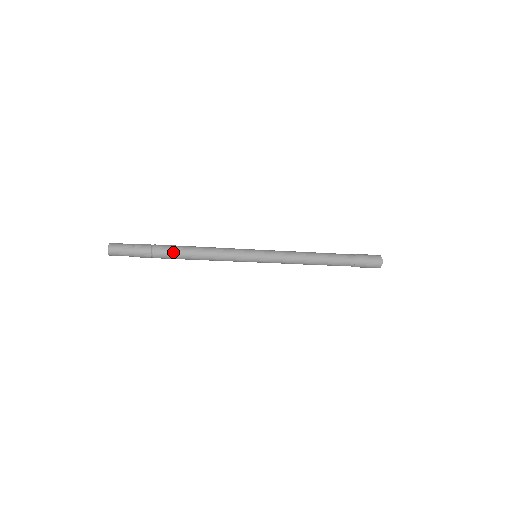
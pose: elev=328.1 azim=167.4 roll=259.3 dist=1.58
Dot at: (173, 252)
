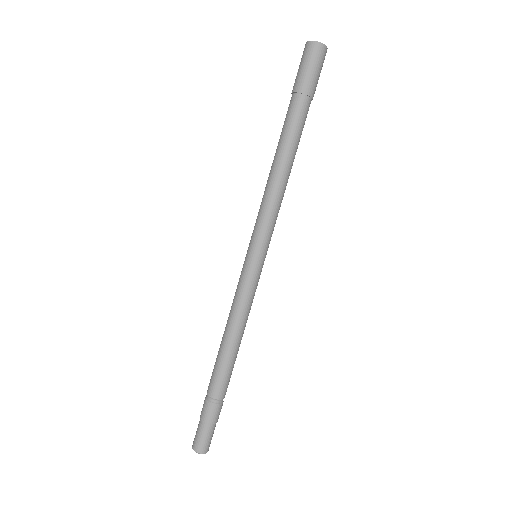
Dot at: (228, 376)
